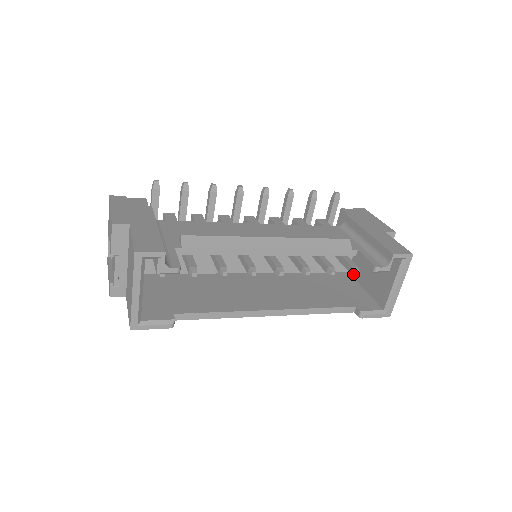
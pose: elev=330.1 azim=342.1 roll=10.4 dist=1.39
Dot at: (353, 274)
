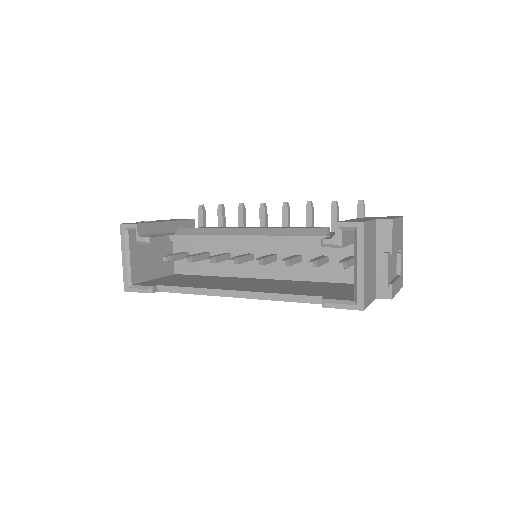
Dot at: occluded
